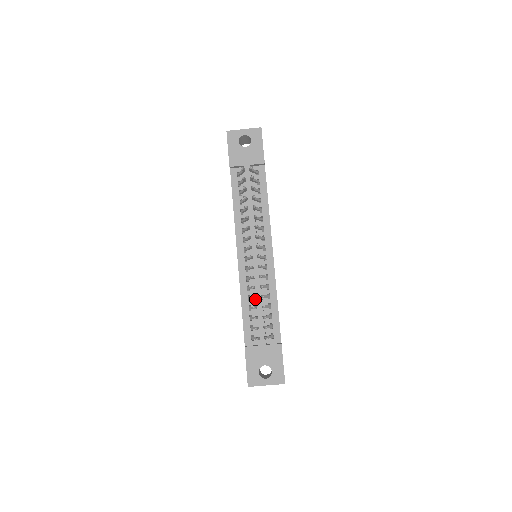
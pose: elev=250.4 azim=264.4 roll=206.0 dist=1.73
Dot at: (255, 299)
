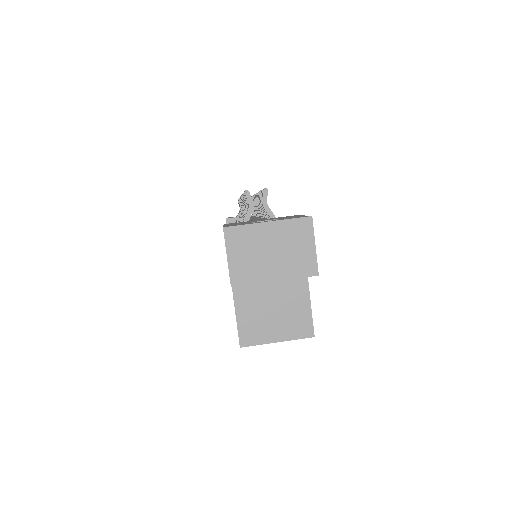
Dot at: occluded
